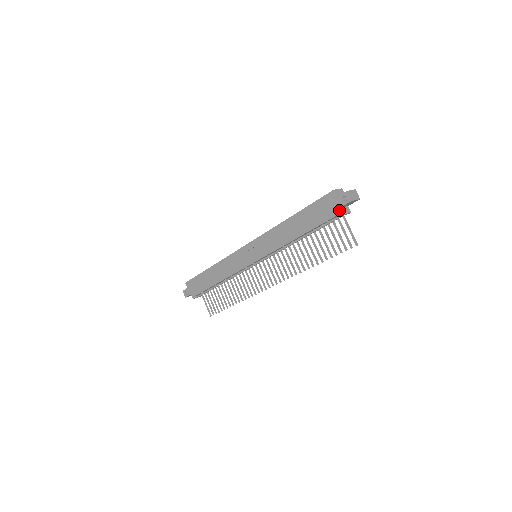
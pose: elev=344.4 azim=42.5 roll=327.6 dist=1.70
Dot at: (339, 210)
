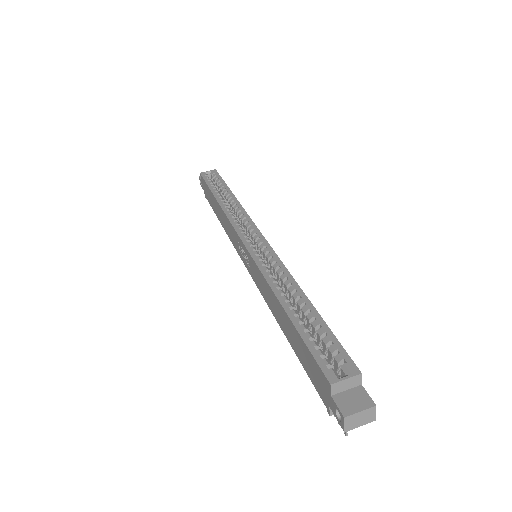
Dot at: (328, 407)
